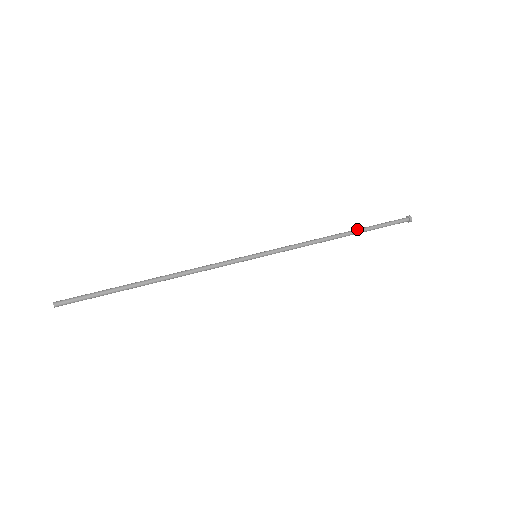
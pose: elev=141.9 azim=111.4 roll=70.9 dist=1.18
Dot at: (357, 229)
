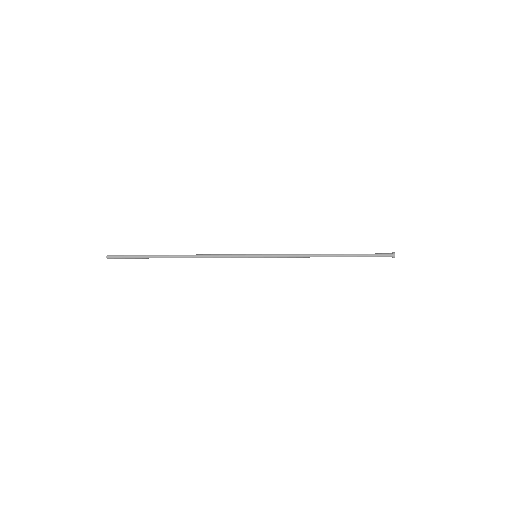
Dot at: occluded
